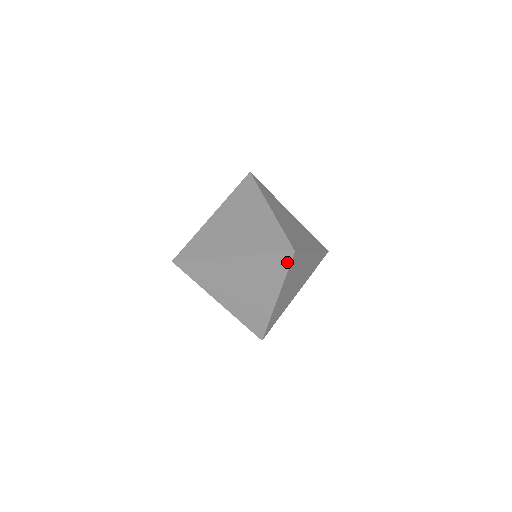
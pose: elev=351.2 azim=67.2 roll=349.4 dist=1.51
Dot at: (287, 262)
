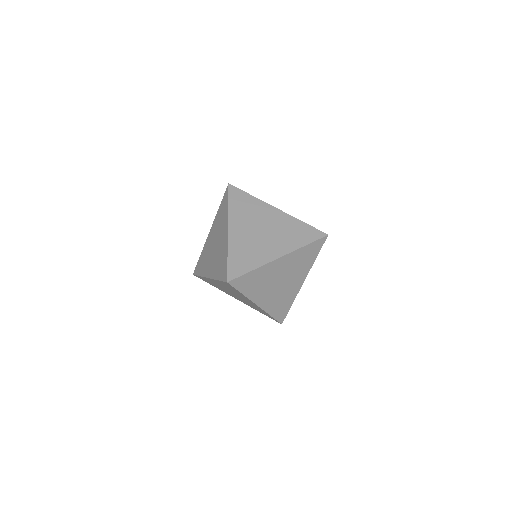
Dot at: (227, 195)
